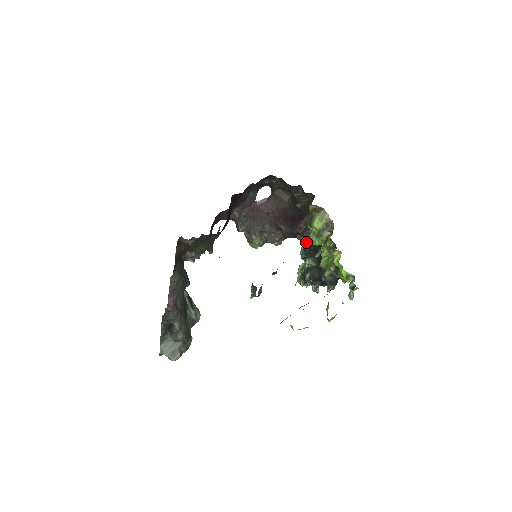
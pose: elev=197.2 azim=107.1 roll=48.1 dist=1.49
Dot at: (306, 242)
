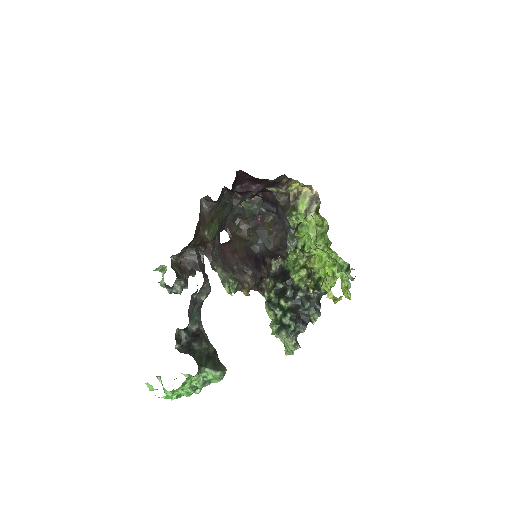
Dot at: (267, 297)
